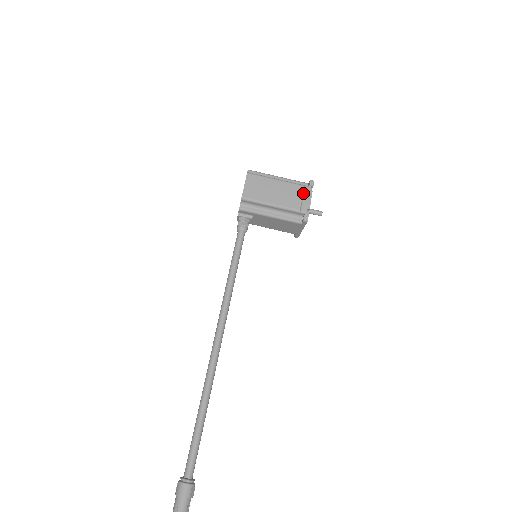
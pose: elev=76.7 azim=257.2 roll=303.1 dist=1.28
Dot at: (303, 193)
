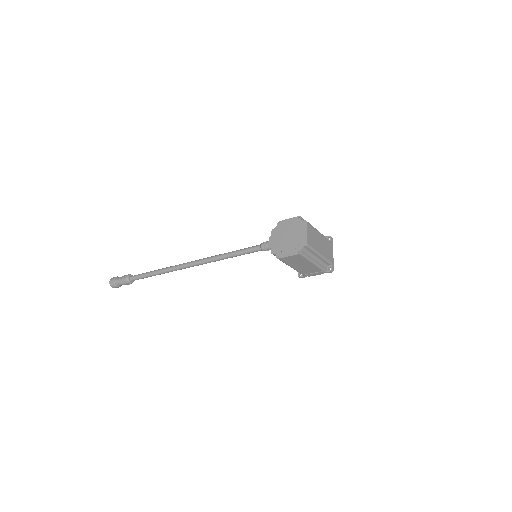
Dot at: (317, 272)
